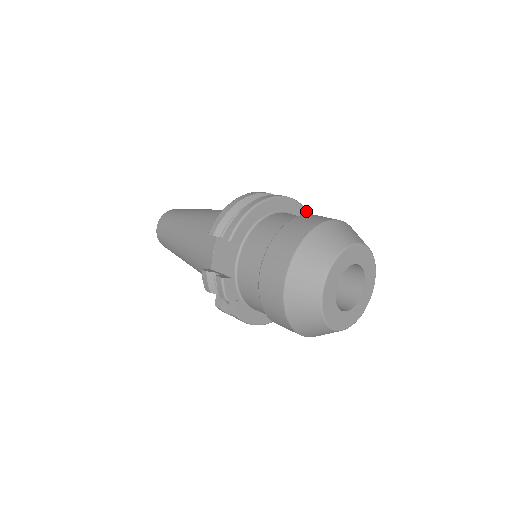
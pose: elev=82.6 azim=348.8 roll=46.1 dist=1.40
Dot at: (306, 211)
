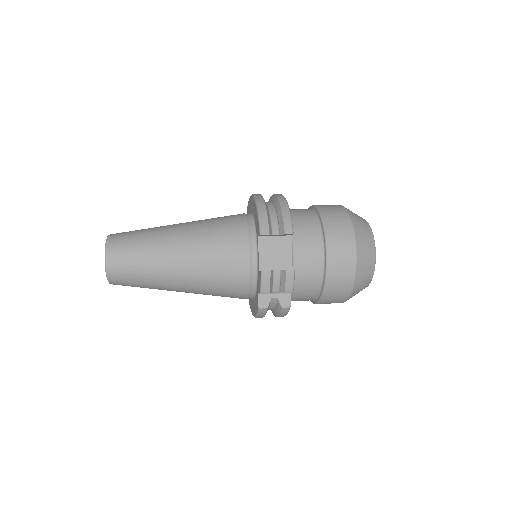
Dot at: occluded
